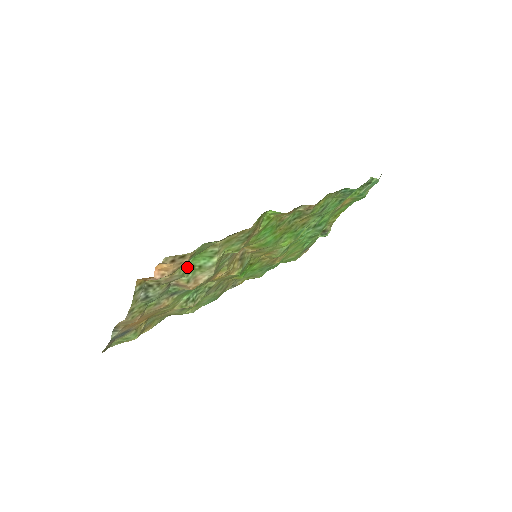
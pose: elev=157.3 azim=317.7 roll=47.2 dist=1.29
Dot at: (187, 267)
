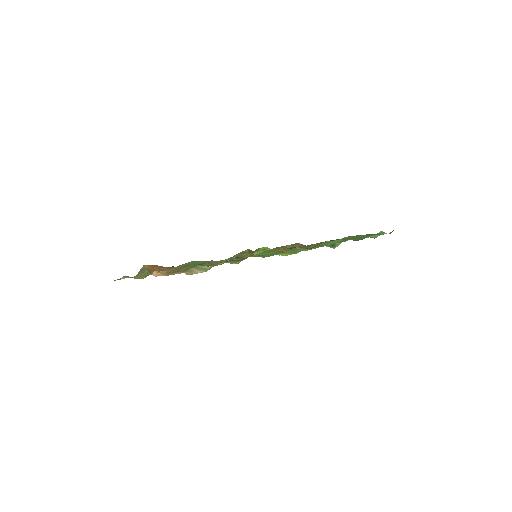
Dot at: occluded
